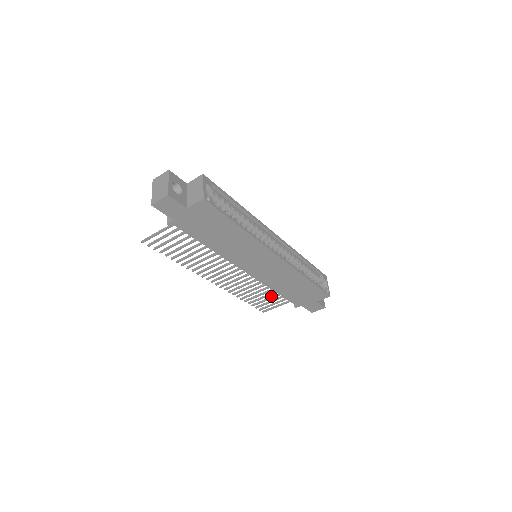
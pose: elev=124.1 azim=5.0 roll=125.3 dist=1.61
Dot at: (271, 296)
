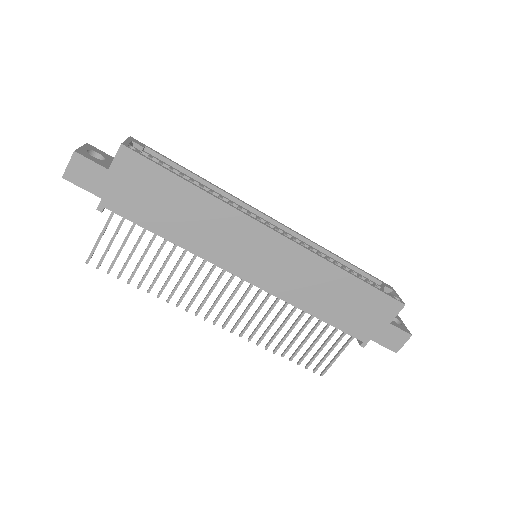
Dot at: occluded
